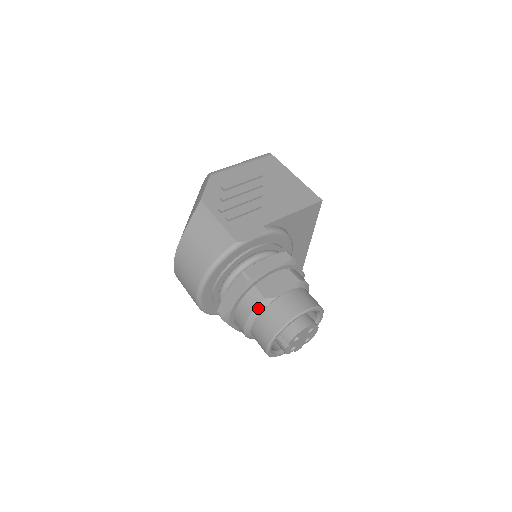
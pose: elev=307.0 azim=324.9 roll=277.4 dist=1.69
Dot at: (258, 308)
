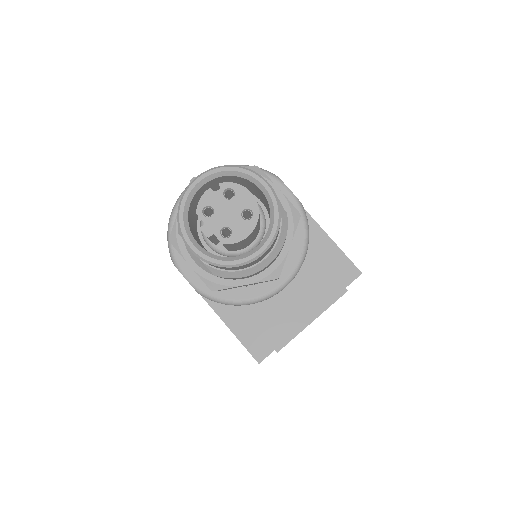
Dot at: occluded
